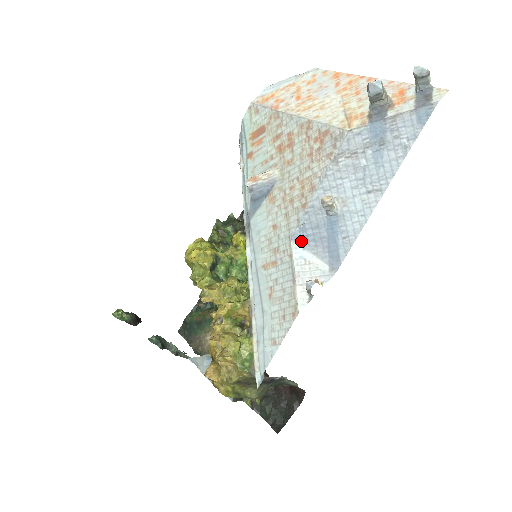
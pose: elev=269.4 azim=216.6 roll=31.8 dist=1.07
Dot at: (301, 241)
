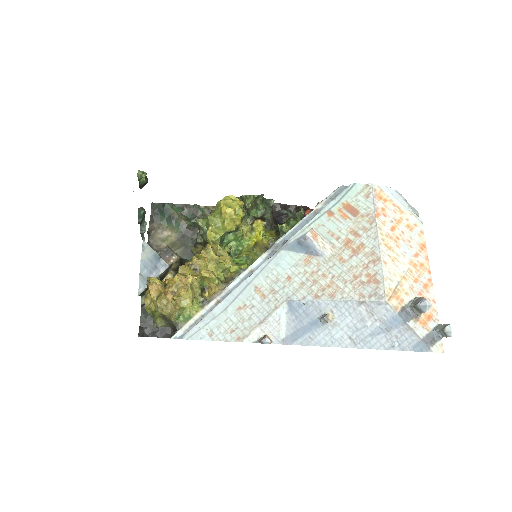
Dot at: (291, 308)
